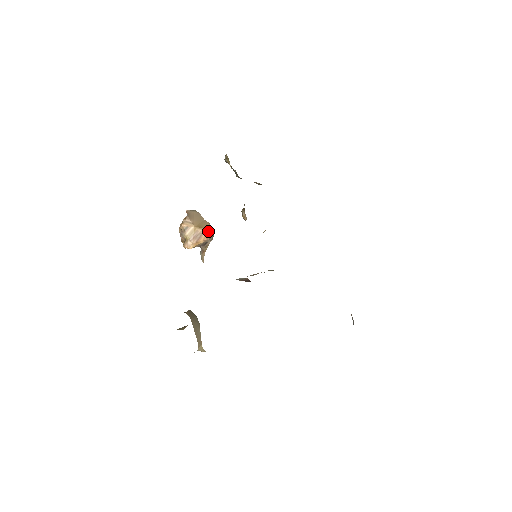
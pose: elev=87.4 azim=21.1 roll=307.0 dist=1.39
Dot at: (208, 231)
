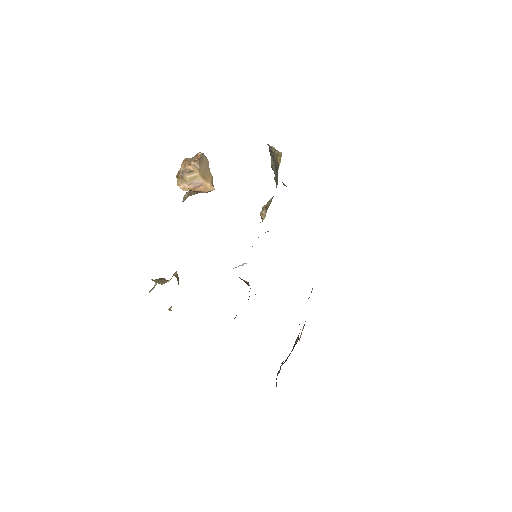
Dot at: (209, 186)
